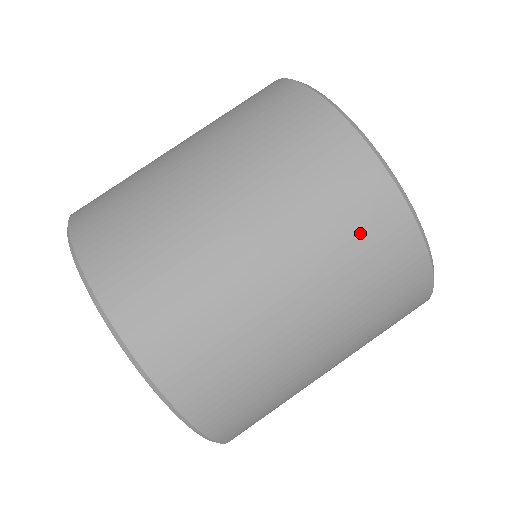
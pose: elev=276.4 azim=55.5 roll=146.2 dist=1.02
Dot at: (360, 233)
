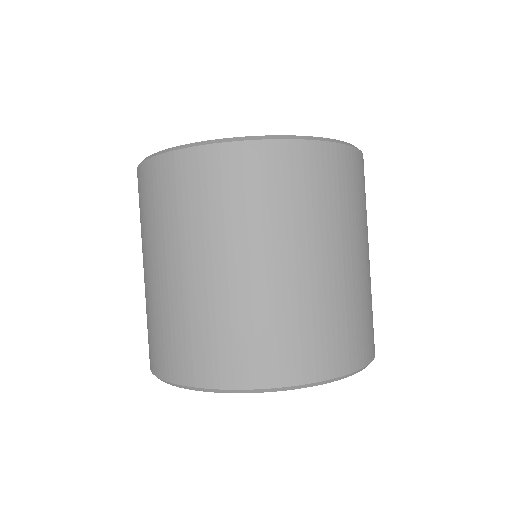
Dot at: (357, 188)
